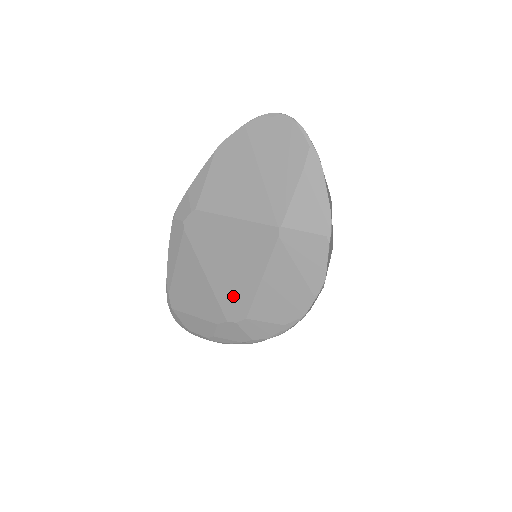
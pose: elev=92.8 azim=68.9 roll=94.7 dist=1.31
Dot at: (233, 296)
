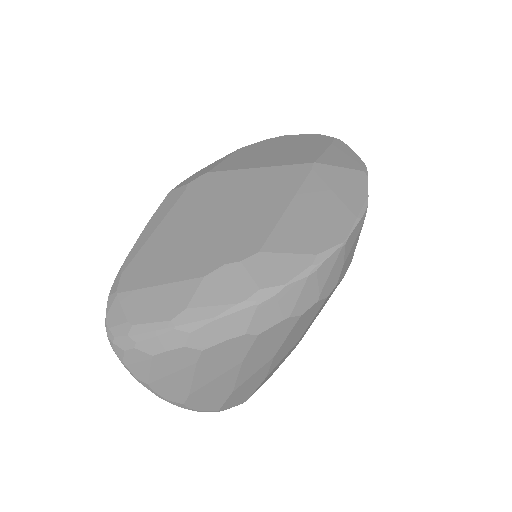
Dot at: (242, 232)
